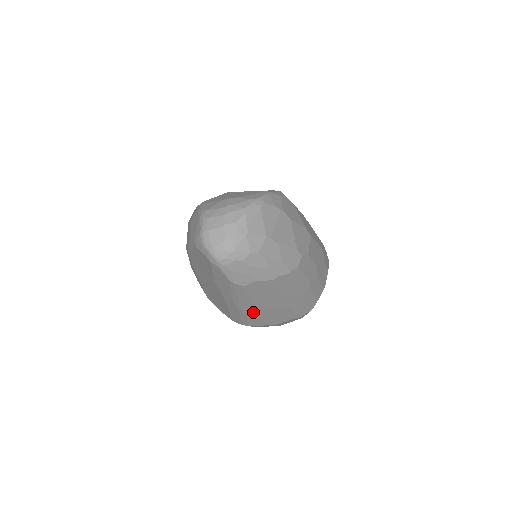
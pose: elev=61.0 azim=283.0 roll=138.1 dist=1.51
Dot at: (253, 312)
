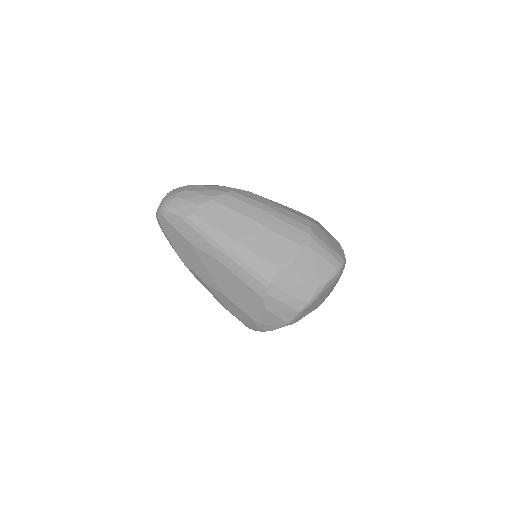
Dot at: (242, 250)
